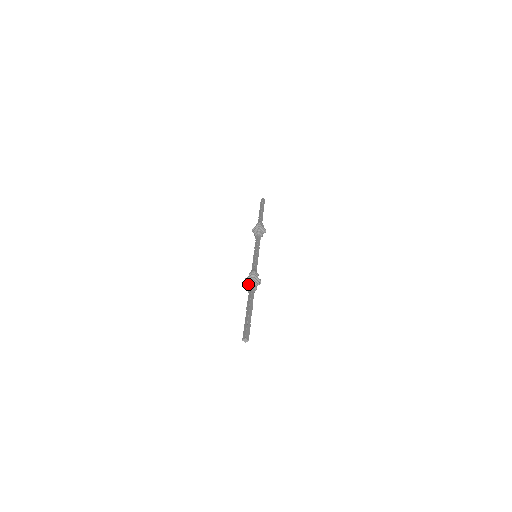
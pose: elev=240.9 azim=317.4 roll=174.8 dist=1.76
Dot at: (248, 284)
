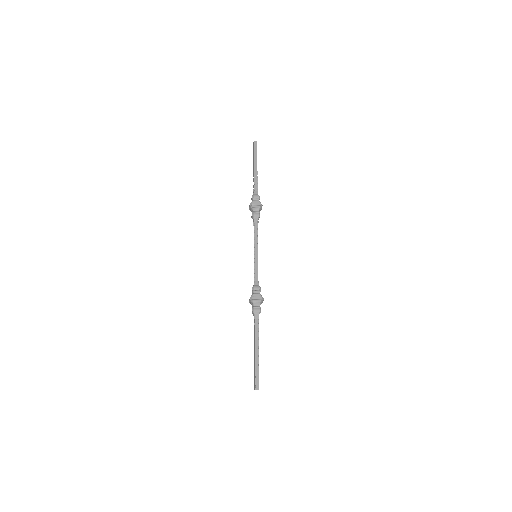
Dot at: occluded
